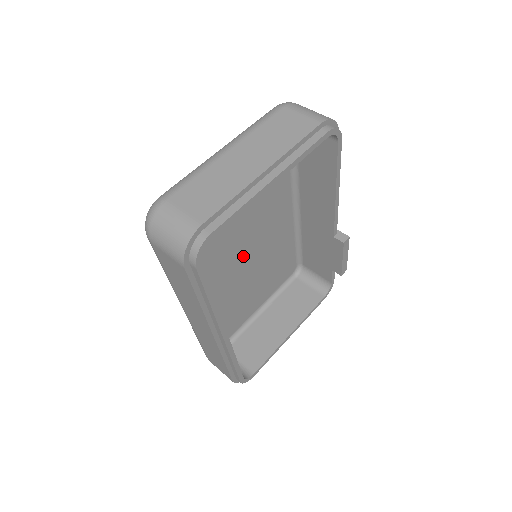
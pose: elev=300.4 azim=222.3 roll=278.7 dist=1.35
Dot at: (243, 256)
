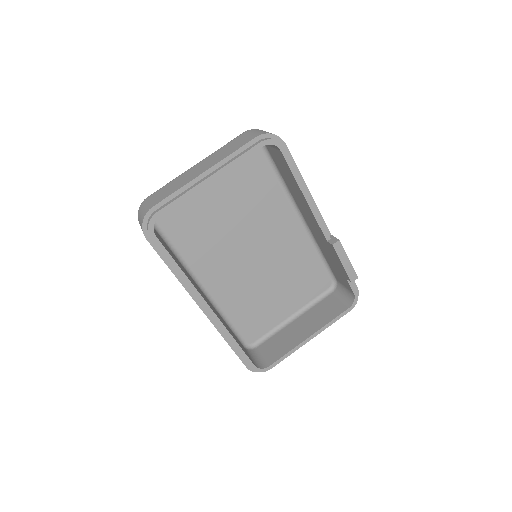
Dot at: (250, 257)
